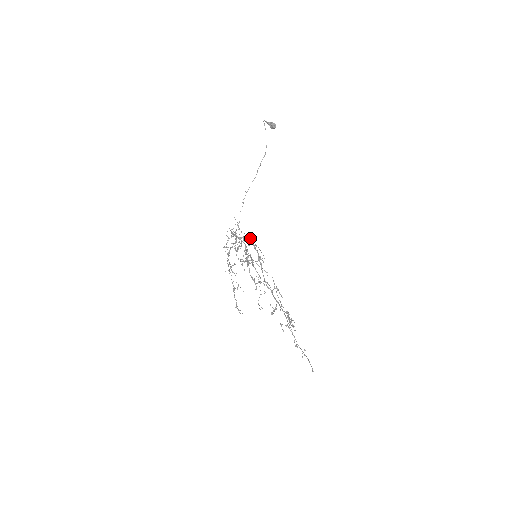
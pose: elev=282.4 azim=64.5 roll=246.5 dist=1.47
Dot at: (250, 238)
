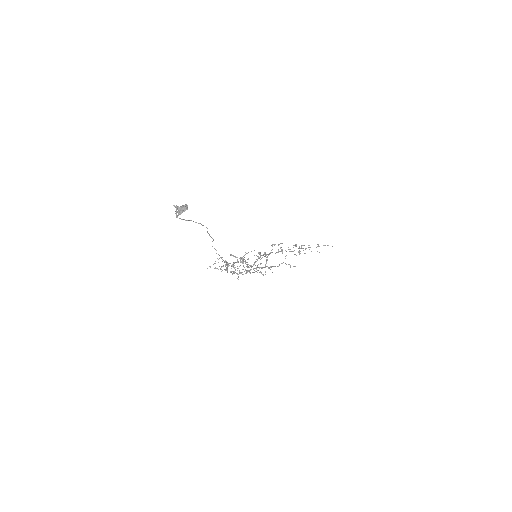
Dot at: (248, 259)
